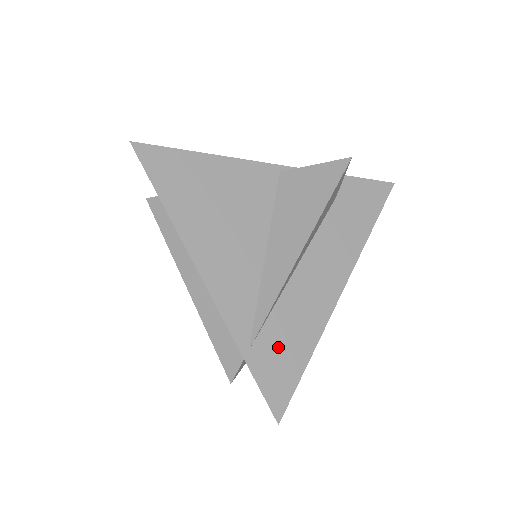
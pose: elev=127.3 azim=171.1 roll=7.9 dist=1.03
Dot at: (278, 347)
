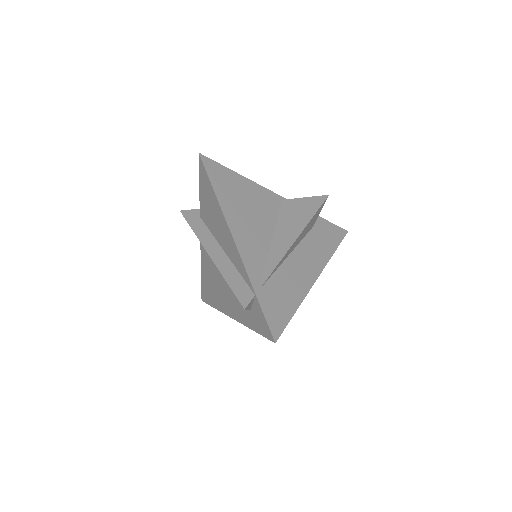
Dot at: (277, 295)
